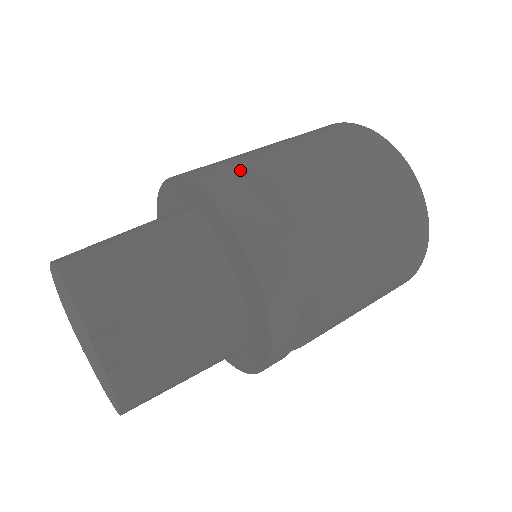
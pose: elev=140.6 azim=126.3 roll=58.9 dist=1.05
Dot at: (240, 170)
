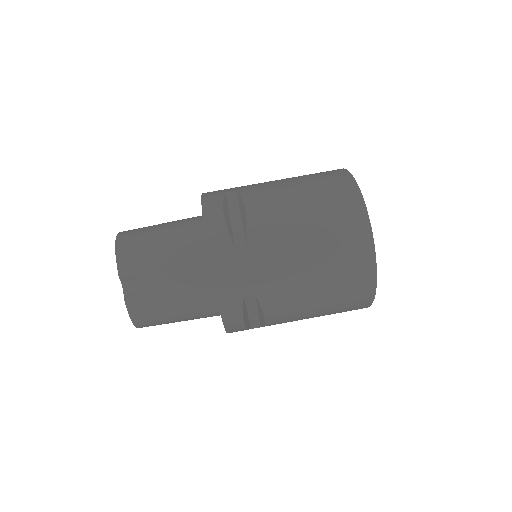
Dot at: (238, 197)
